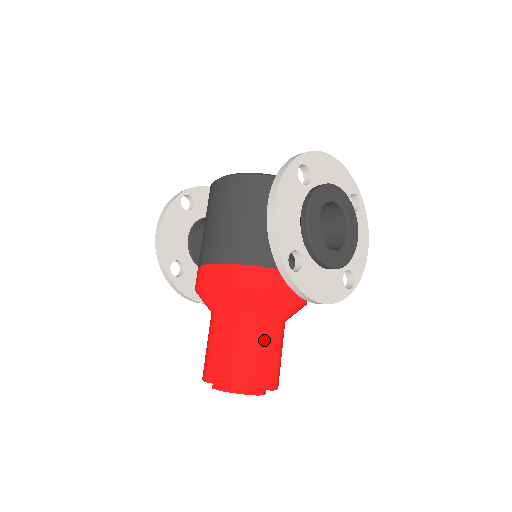
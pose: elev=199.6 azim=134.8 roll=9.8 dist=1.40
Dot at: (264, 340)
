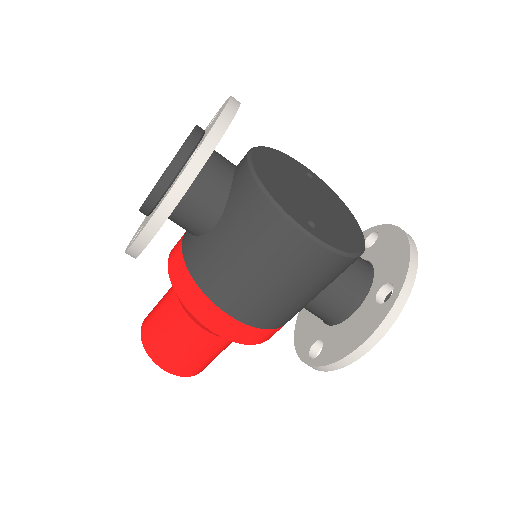
Dot at: occluded
